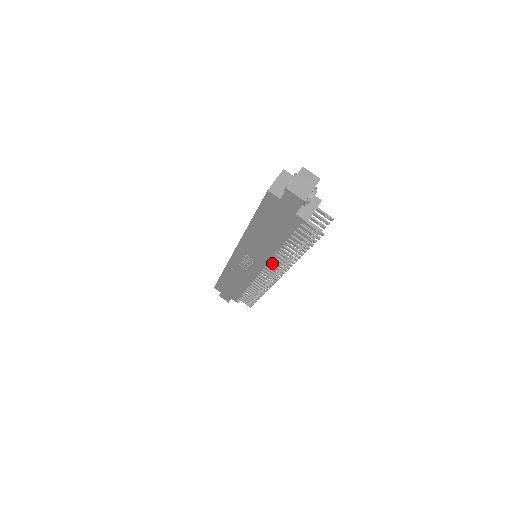
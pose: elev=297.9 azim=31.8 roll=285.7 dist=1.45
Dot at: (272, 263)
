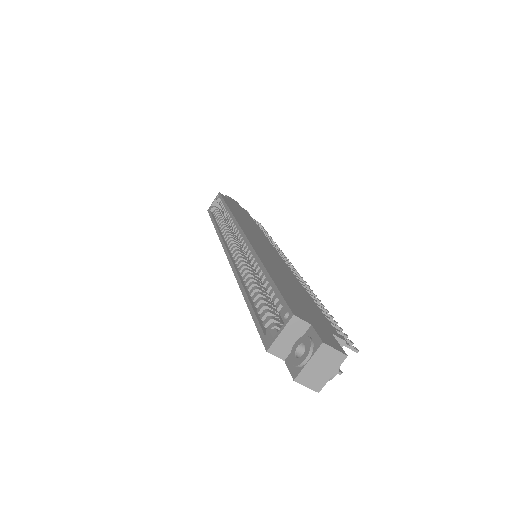
Dot at: occluded
